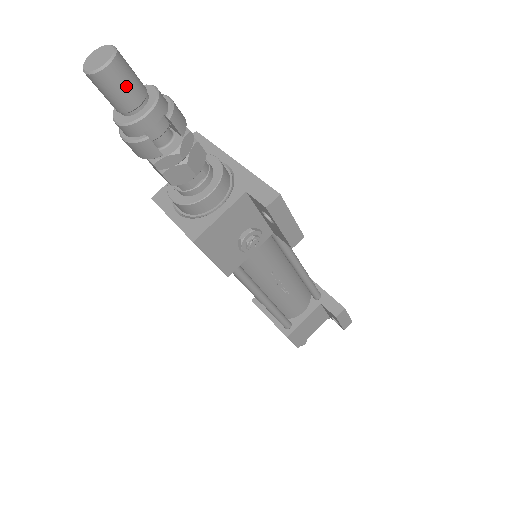
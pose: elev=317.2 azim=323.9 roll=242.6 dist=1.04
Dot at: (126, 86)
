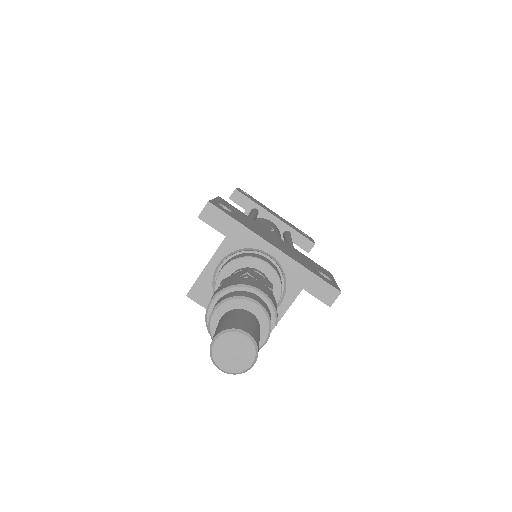
Dot at: occluded
